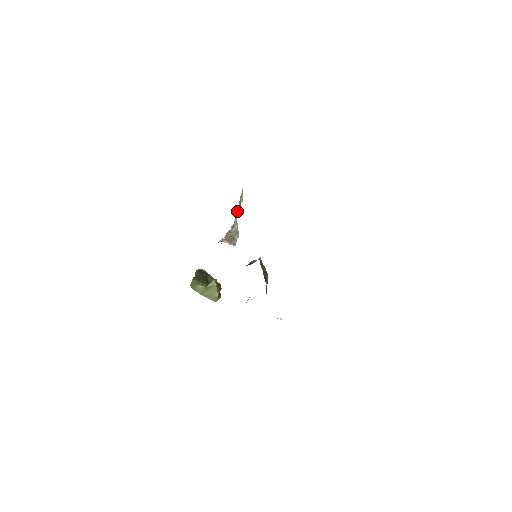
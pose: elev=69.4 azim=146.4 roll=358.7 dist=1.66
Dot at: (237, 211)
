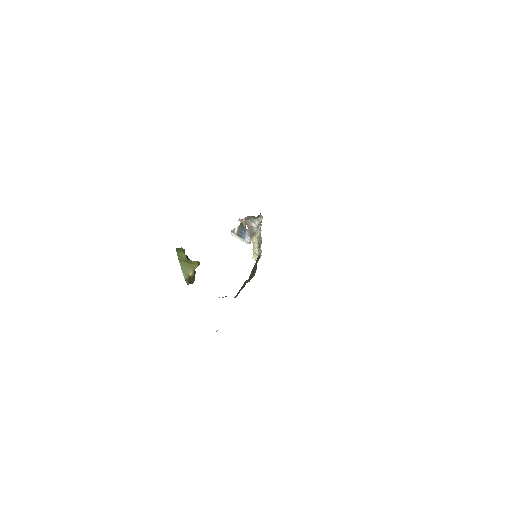
Dot at: (261, 230)
